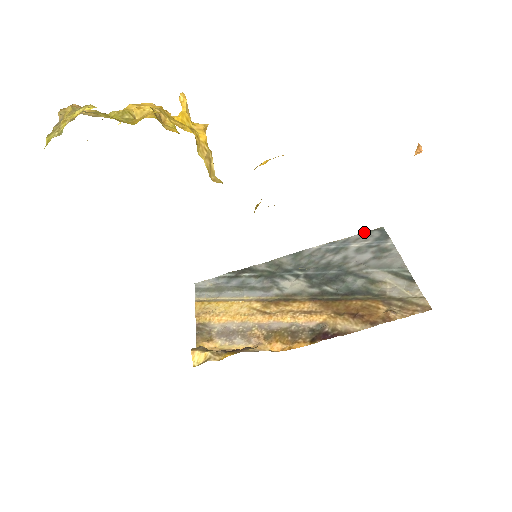
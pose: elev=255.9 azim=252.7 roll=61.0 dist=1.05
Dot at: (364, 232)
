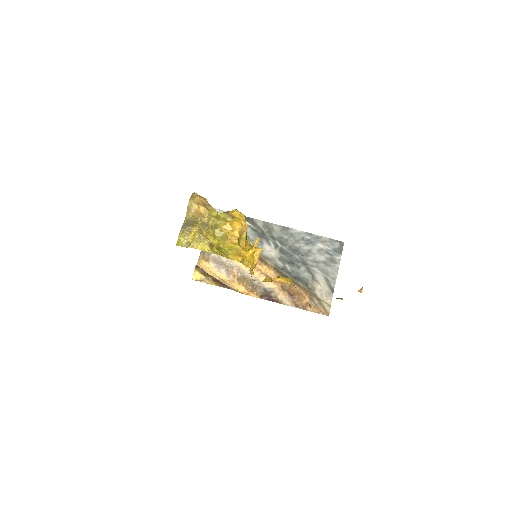
Dot at: (331, 239)
